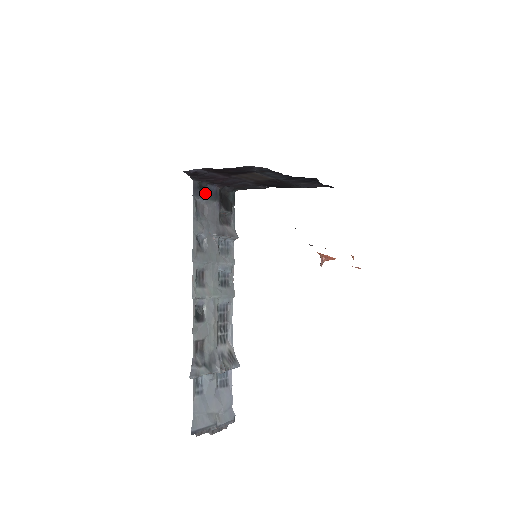
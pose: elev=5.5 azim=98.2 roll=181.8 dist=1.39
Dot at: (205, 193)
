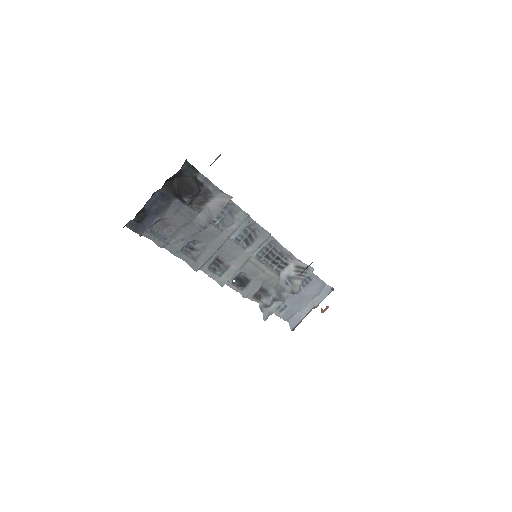
Dot at: (151, 213)
